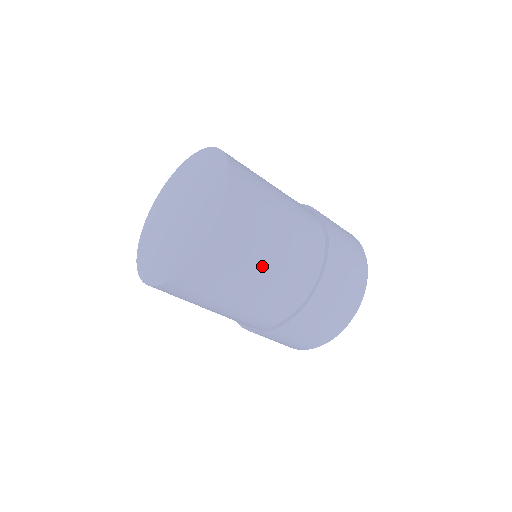
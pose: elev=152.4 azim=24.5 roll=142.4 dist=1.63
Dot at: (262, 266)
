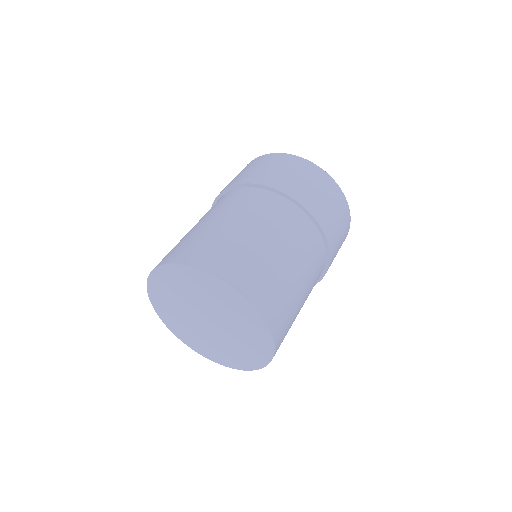
Dot at: (301, 303)
